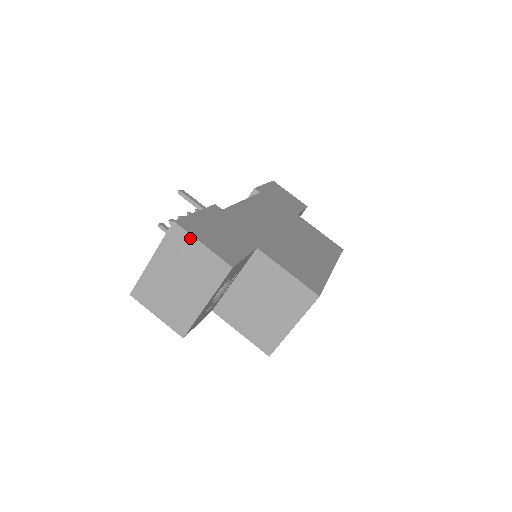
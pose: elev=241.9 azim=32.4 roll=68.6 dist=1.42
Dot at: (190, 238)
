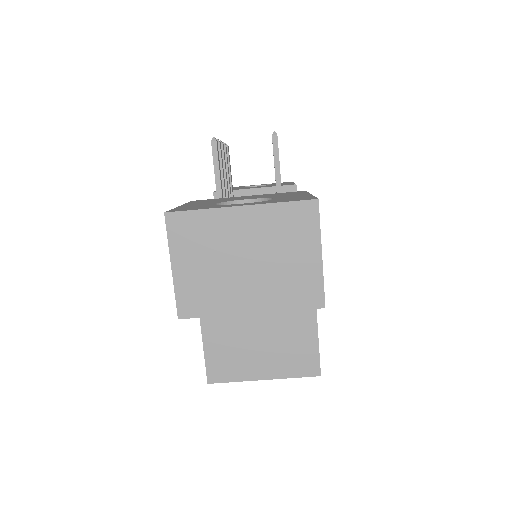
Dot at: (315, 234)
